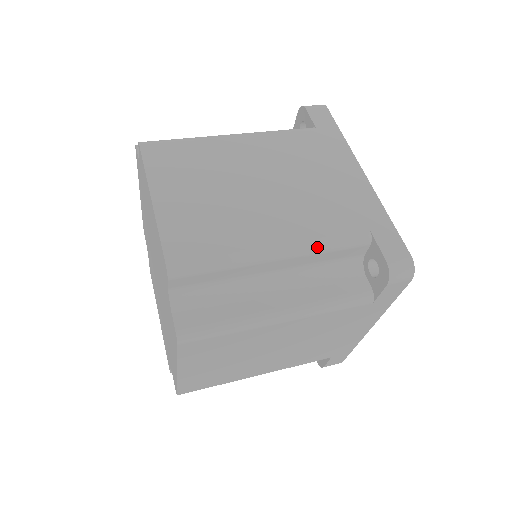
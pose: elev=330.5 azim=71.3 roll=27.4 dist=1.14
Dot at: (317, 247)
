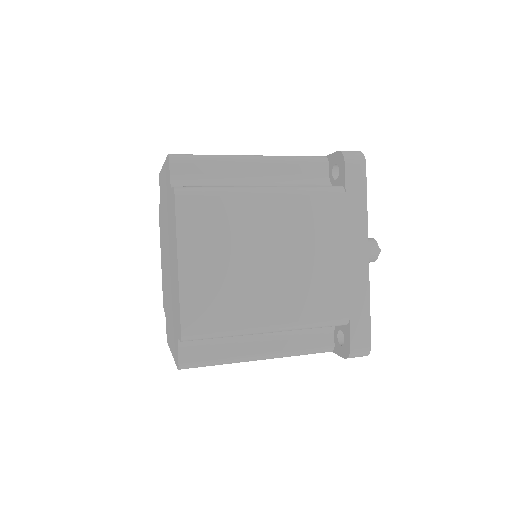
Dot at: (303, 328)
